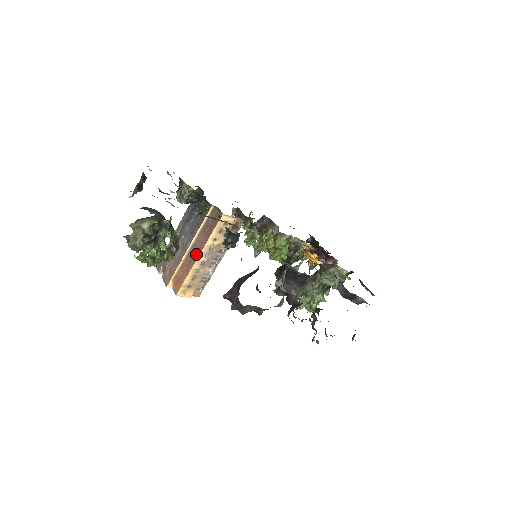
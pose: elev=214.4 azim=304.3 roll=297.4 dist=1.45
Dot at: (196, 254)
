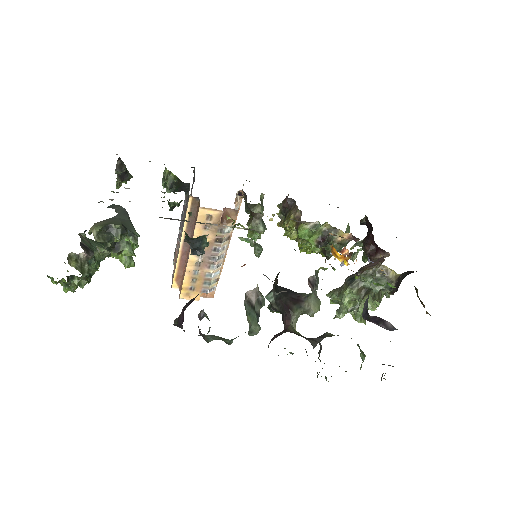
Dot at: (188, 253)
